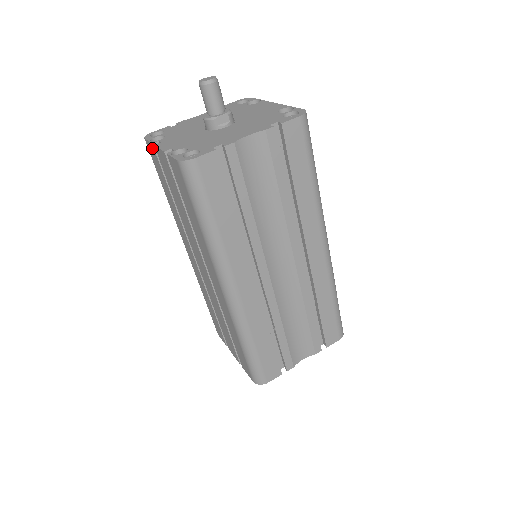
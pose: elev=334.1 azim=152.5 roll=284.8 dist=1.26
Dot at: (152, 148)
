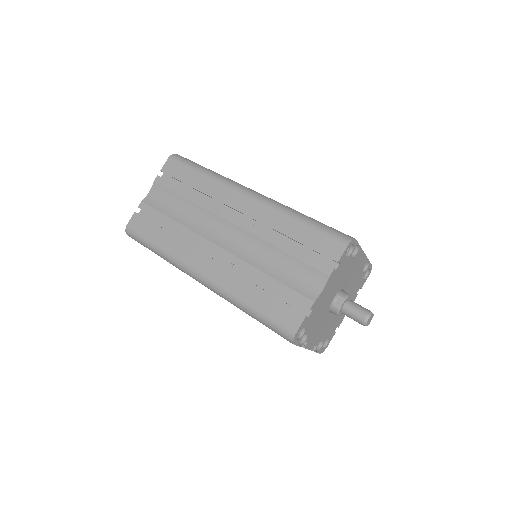
Dot at: occluded
